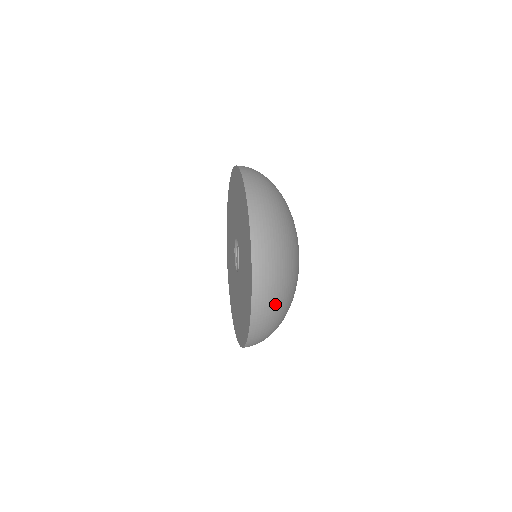
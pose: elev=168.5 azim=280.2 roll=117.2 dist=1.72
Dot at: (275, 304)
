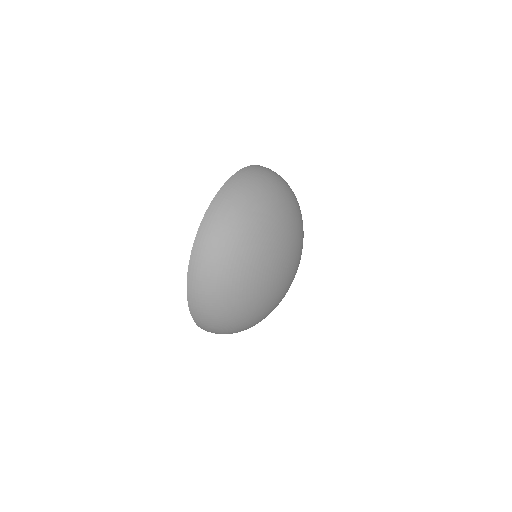
Dot at: (213, 315)
